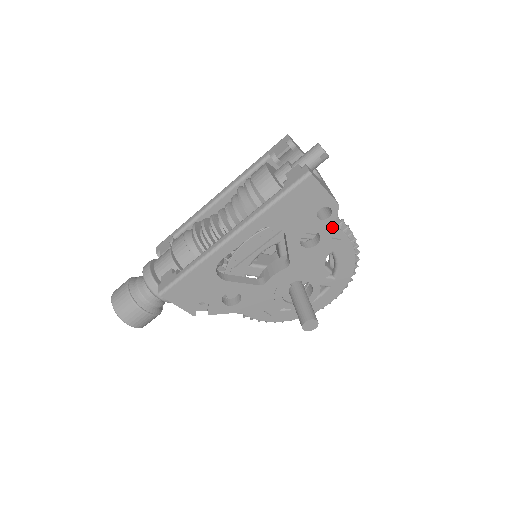
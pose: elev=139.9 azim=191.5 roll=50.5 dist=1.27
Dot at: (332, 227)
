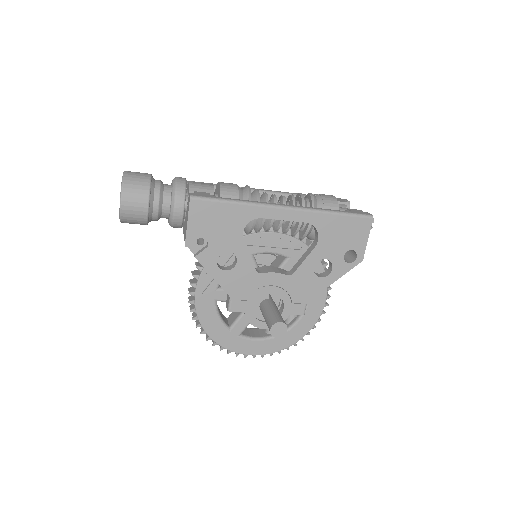
Dot at: (343, 273)
